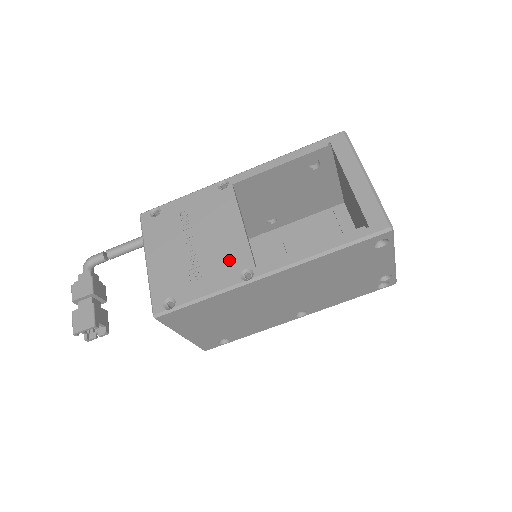
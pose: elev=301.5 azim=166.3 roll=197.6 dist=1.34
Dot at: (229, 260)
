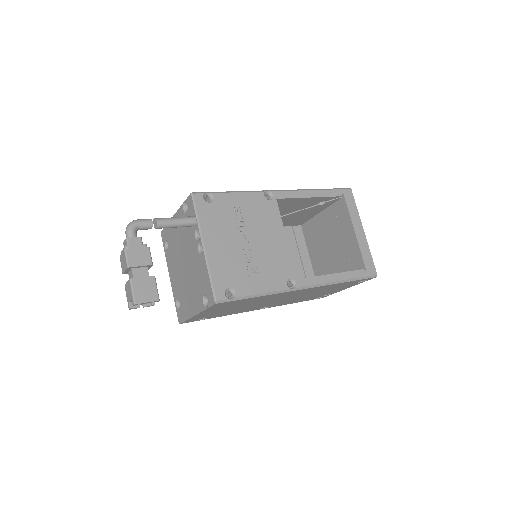
Dot at: (278, 267)
